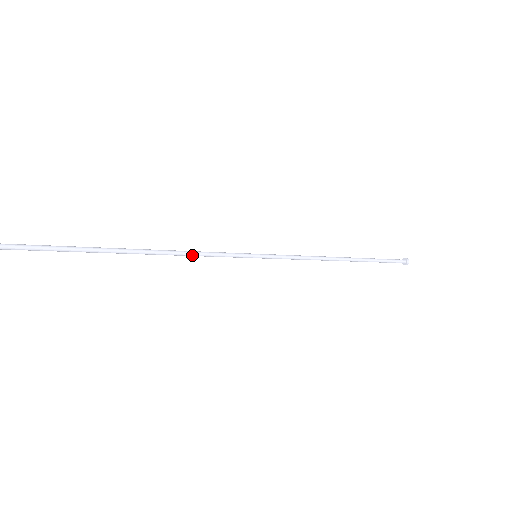
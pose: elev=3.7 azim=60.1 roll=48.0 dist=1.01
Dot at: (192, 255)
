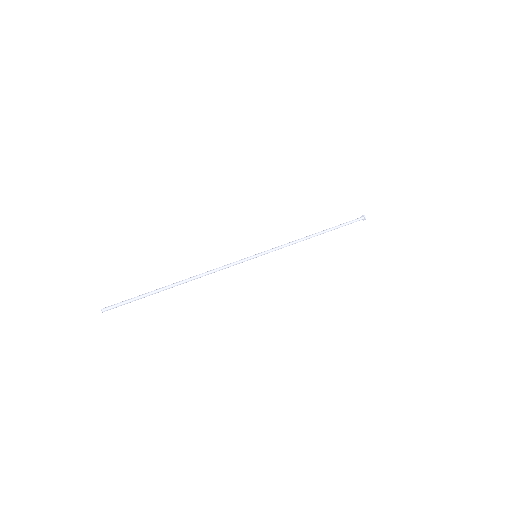
Dot at: (214, 272)
